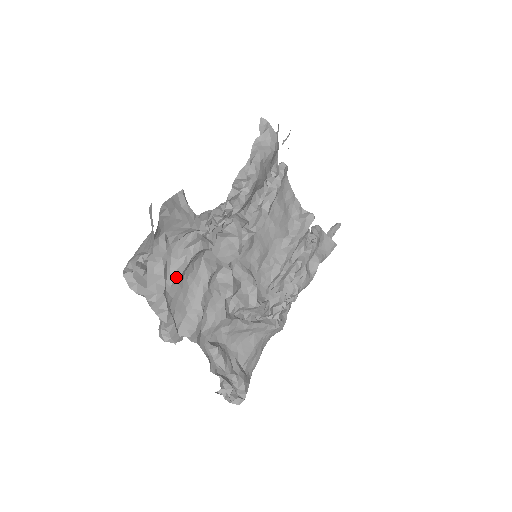
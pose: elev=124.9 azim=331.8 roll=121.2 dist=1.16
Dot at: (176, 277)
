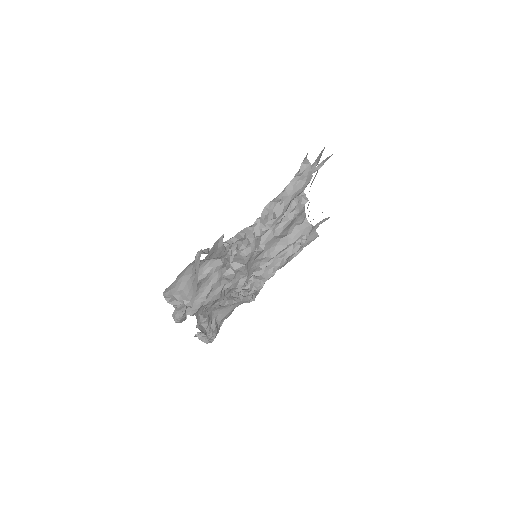
Dot at: occluded
